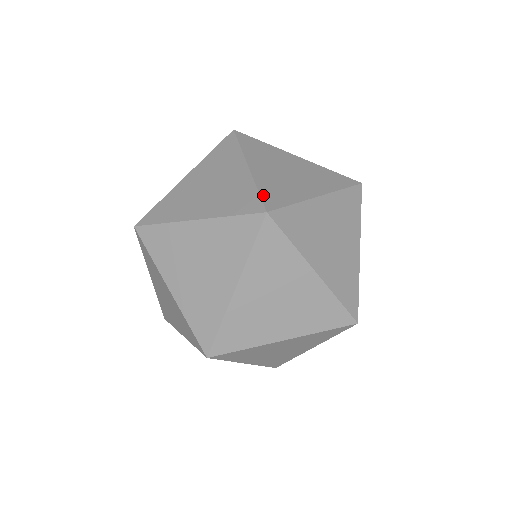
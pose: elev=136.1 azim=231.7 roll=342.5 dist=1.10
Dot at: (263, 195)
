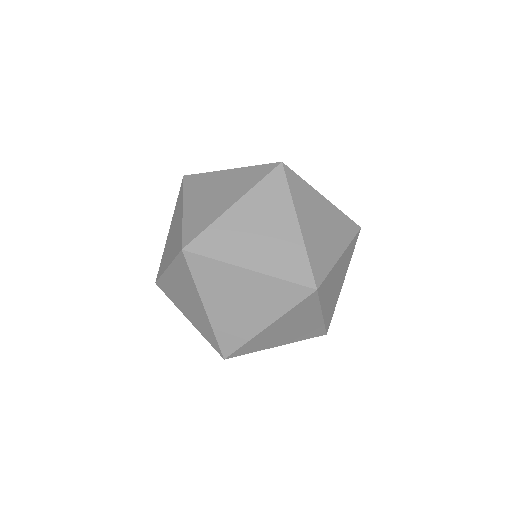
Dot at: (264, 164)
